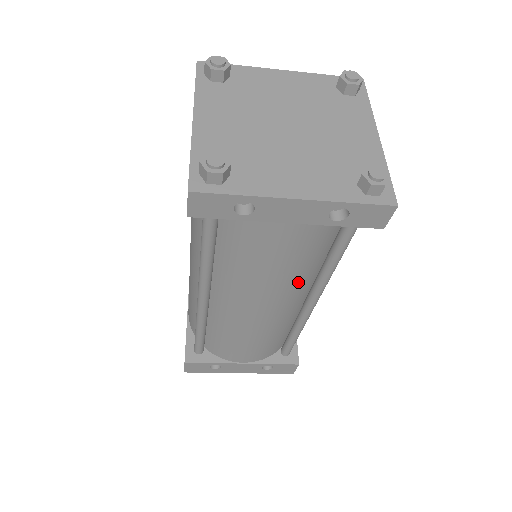
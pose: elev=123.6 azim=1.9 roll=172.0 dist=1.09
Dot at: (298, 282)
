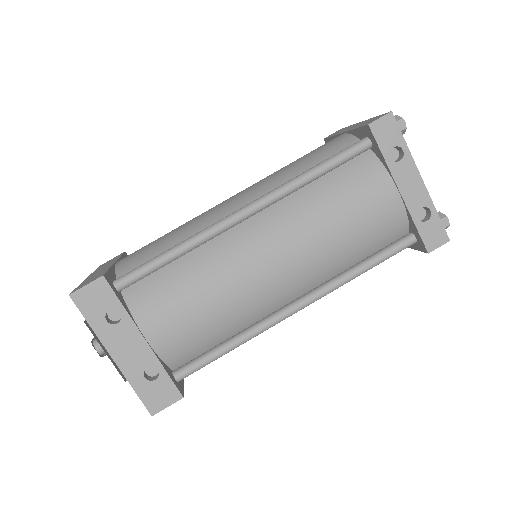
Dot at: (327, 263)
